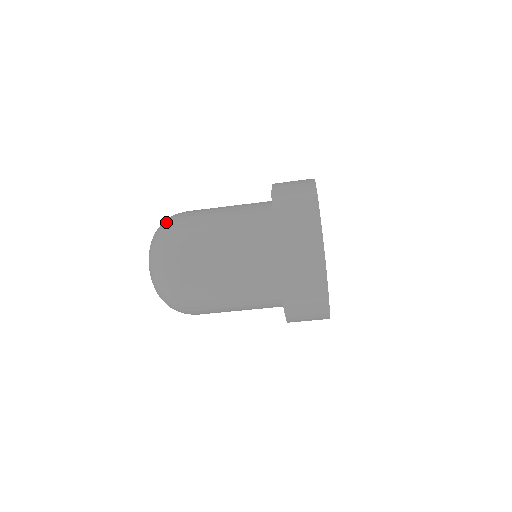
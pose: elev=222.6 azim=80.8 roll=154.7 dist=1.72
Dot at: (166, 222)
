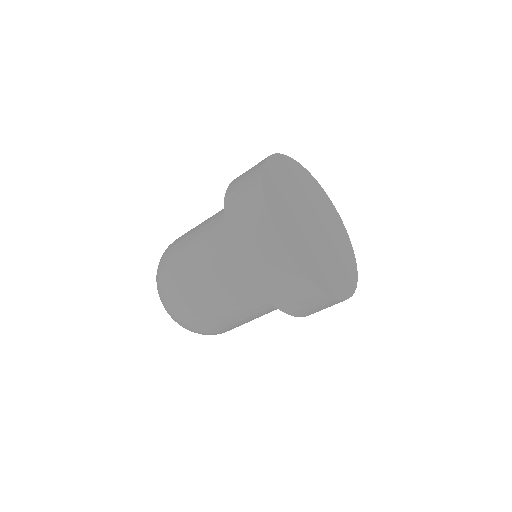
Dot at: (159, 288)
